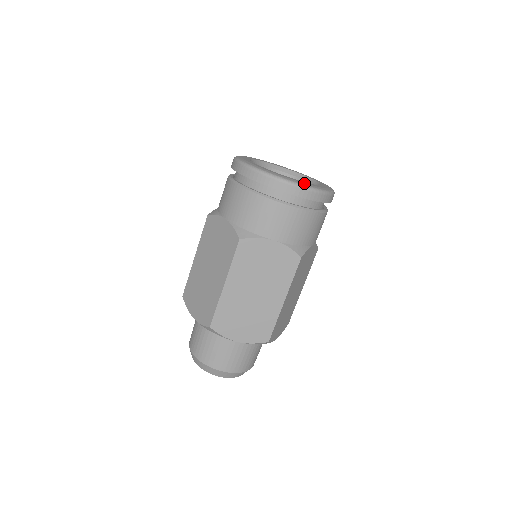
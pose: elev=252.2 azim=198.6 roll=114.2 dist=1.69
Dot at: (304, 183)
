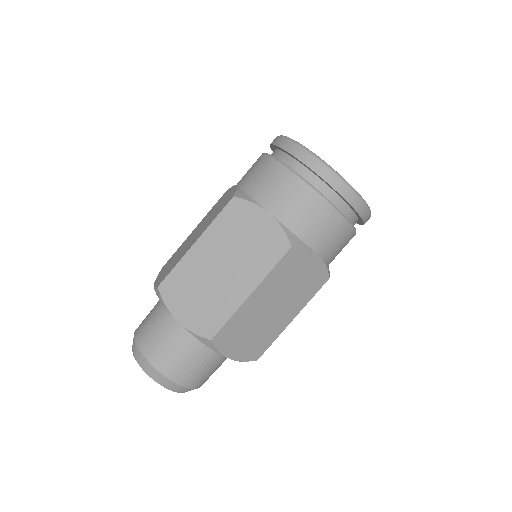
Dot at: occluded
